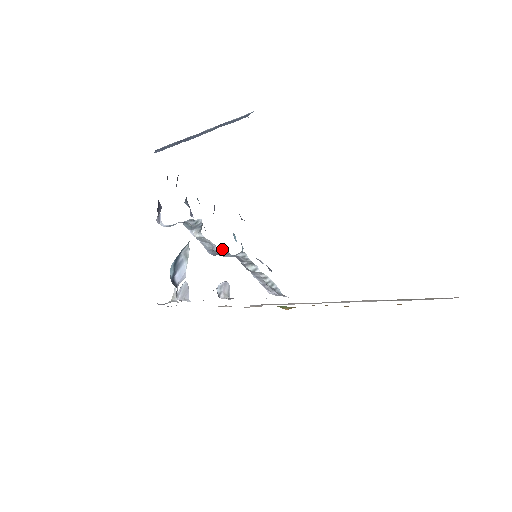
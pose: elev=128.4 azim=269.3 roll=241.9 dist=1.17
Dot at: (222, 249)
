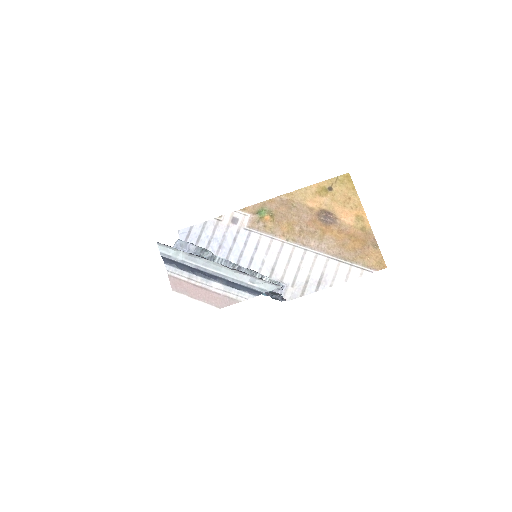
Dot at: (235, 266)
